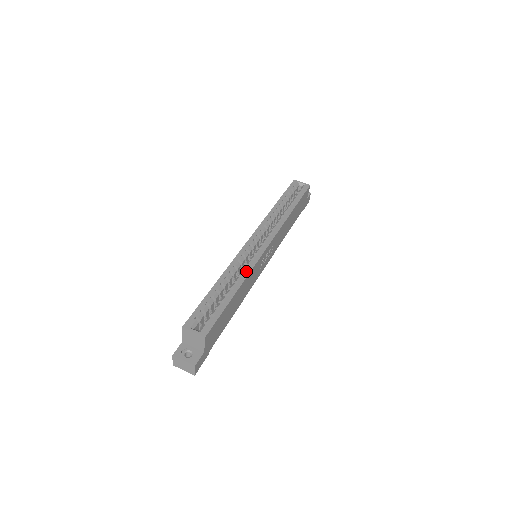
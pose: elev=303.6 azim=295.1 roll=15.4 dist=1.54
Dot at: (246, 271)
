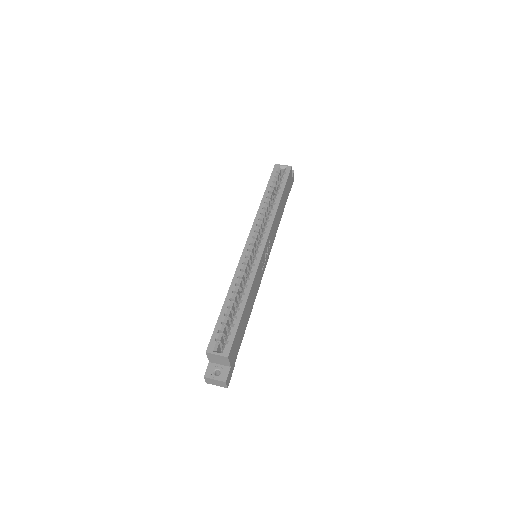
Dot at: (250, 279)
